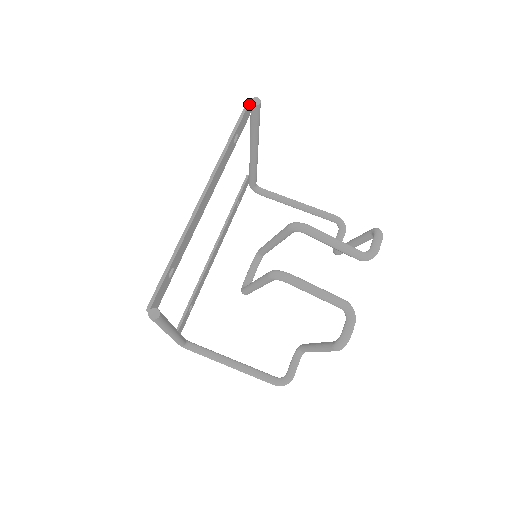
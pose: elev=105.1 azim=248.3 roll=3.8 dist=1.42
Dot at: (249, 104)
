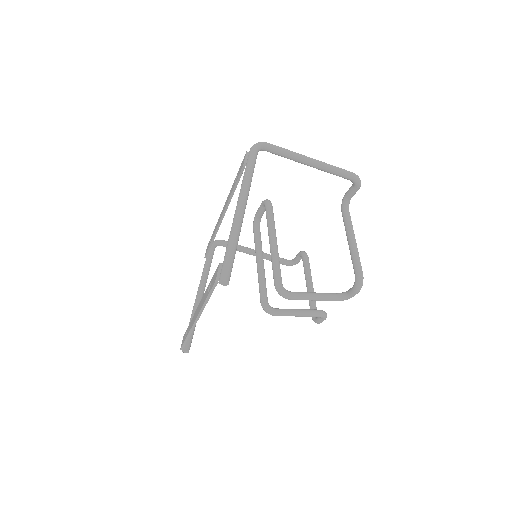
Dot at: (217, 281)
